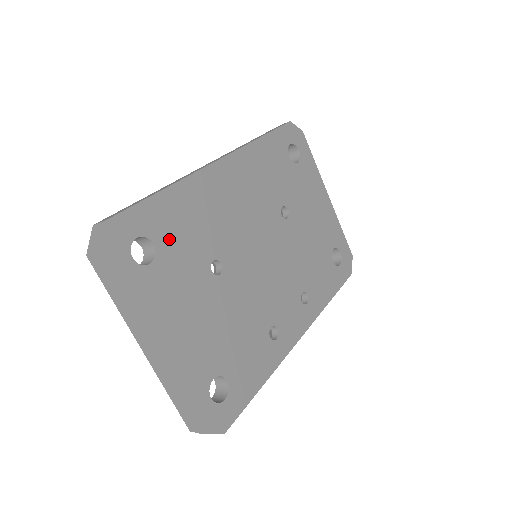
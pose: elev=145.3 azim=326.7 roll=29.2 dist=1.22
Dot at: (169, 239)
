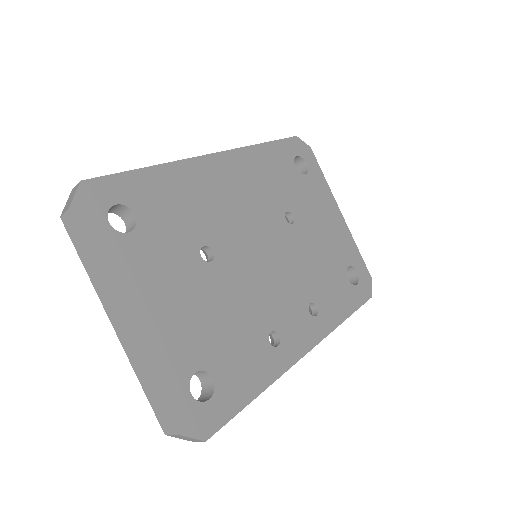
Dot at: (153, 214)
